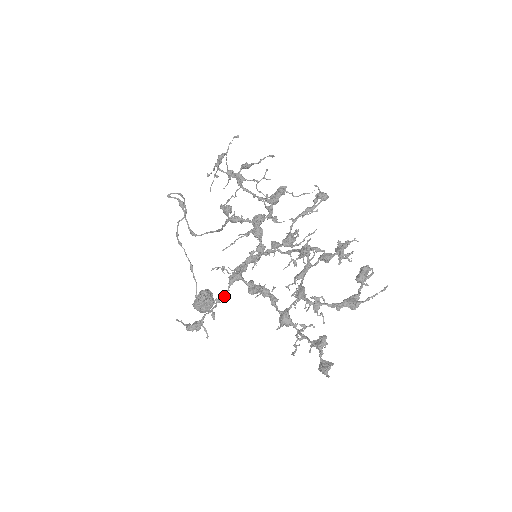
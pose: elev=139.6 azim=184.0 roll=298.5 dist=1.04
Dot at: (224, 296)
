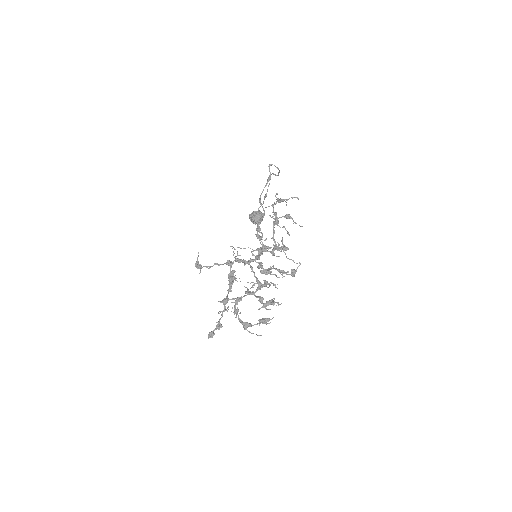
Dot at: occluded
